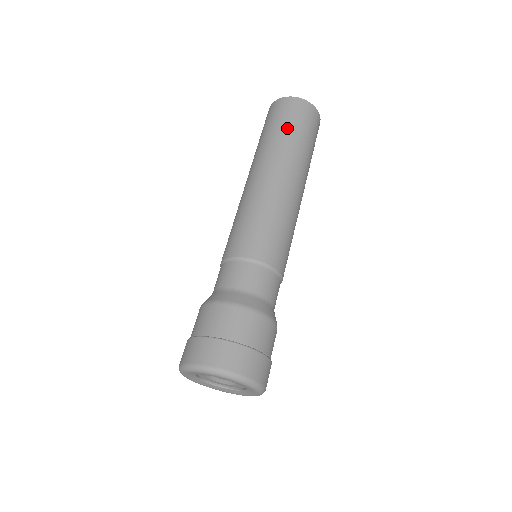
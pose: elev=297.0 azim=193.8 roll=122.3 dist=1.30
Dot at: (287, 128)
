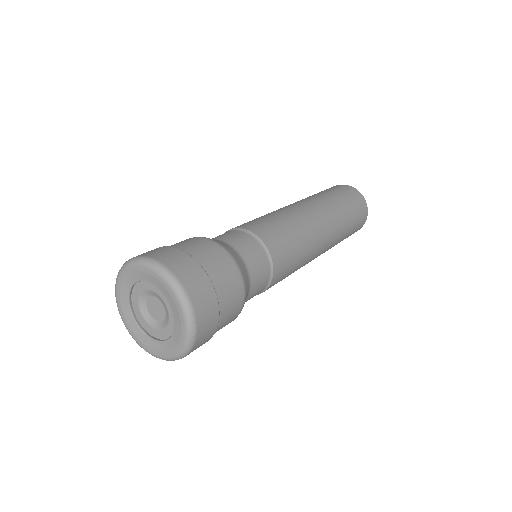
Dot at: occluded
